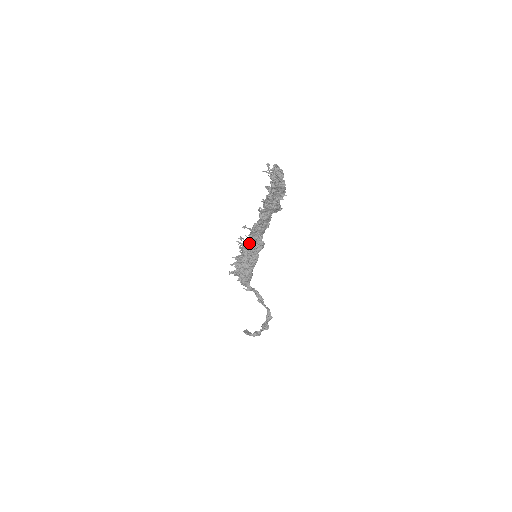
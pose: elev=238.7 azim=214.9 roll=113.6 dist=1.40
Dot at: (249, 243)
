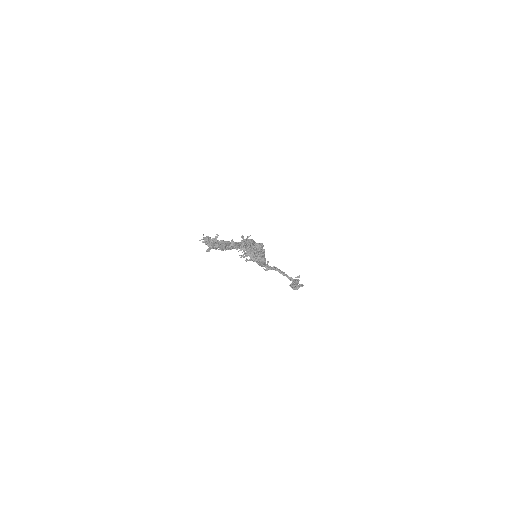
Dot at: (248, 248)
